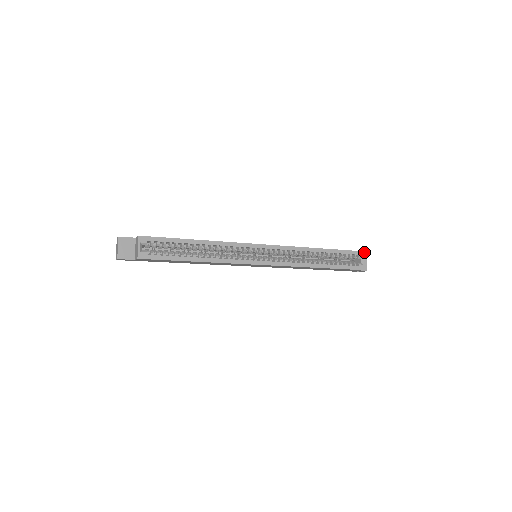
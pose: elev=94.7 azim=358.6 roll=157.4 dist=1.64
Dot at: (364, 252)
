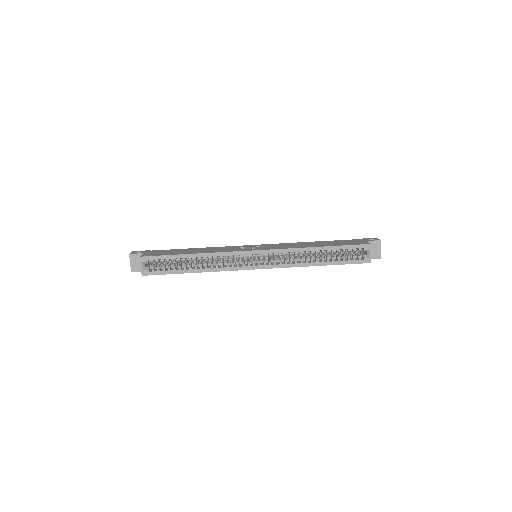
Dot at: (370, 245)
